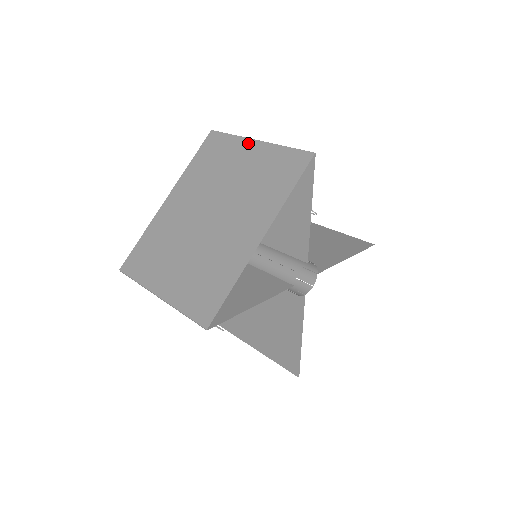
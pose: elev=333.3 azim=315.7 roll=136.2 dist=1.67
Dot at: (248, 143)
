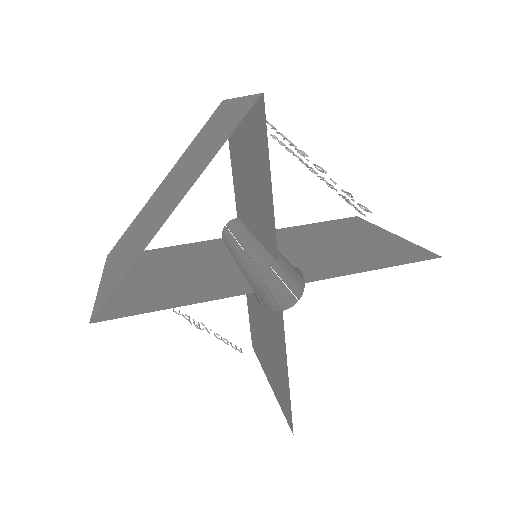
Dot at: (231, 103)
